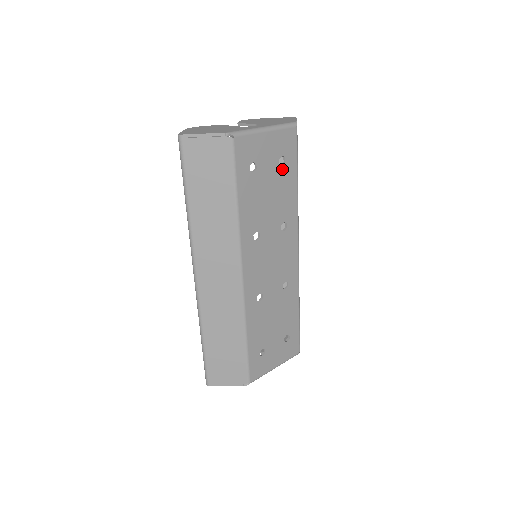
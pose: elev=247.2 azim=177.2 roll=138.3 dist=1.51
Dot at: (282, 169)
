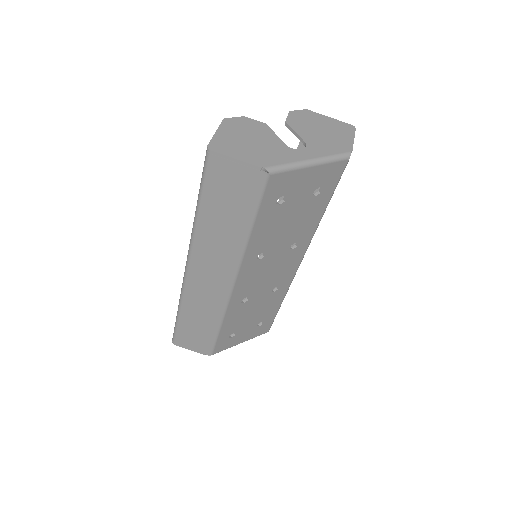
Dot at: (314, 199)
